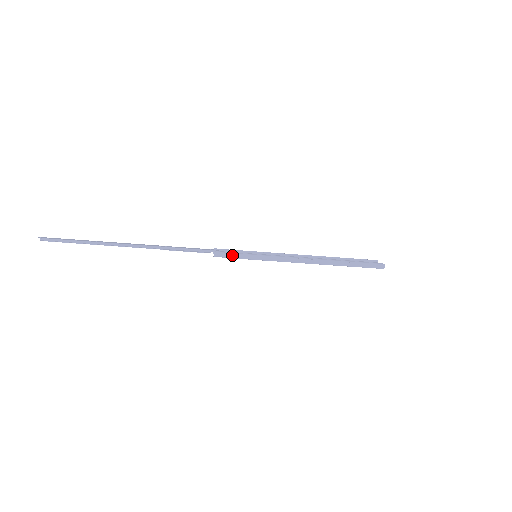
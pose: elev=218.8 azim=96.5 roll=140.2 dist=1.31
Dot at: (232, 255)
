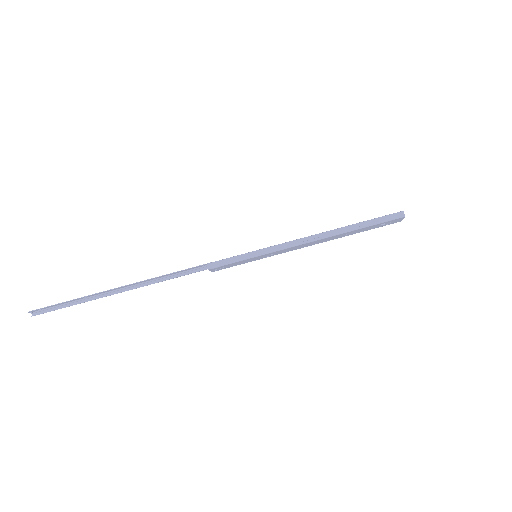
Dot at: (227, 260)
